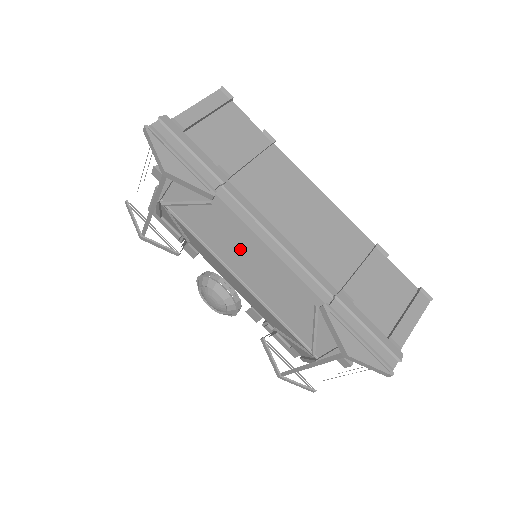
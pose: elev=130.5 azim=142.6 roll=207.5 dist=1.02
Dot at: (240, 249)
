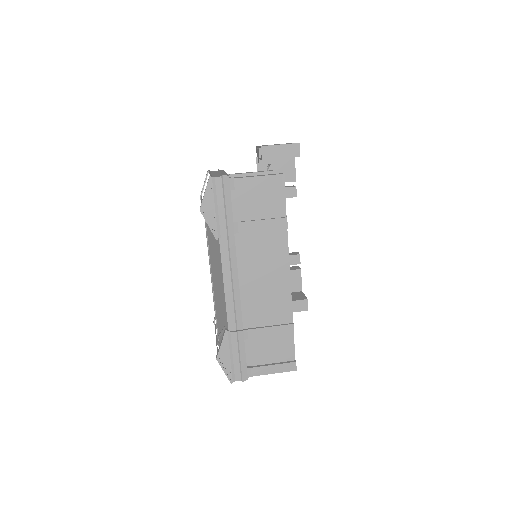
Dot at: (216, 268)
